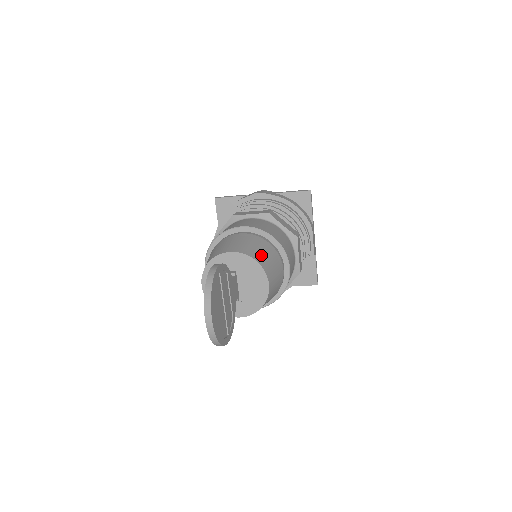
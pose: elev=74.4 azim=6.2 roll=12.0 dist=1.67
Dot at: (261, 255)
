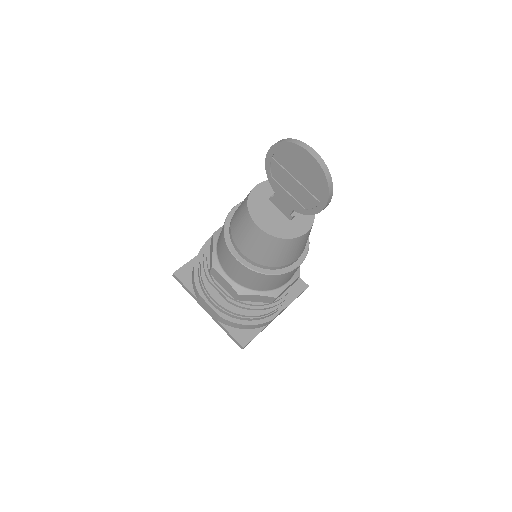
Dot at: occluded
